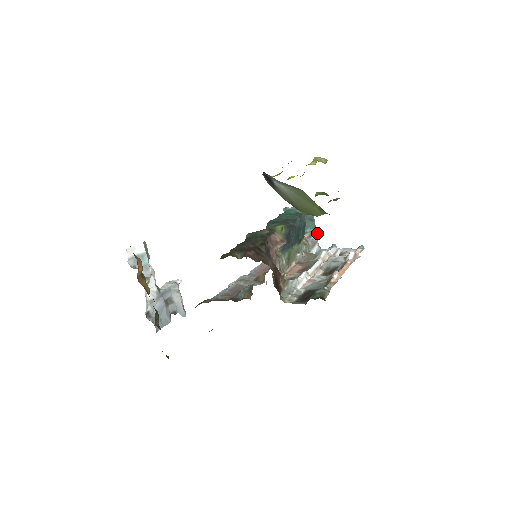
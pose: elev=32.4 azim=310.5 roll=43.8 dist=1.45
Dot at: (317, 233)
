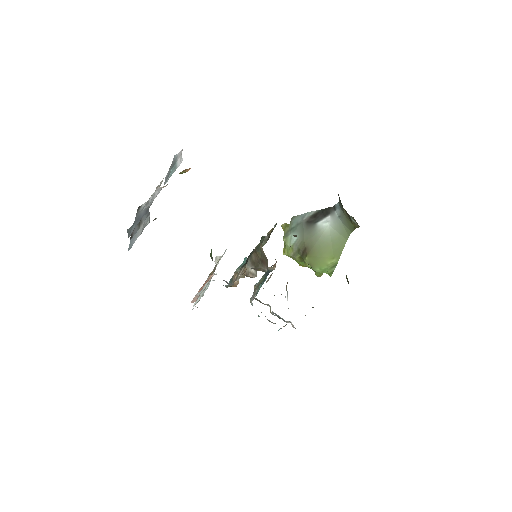
Dot at: occluded
